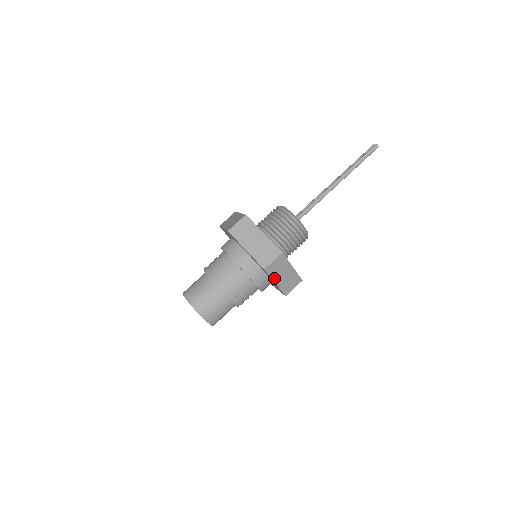
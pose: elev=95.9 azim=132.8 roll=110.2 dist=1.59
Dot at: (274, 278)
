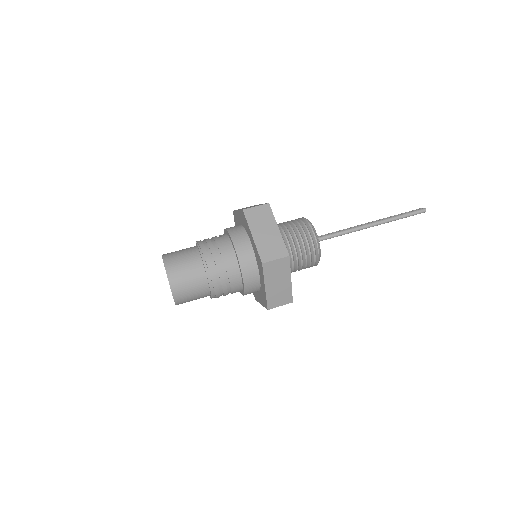
Dot at: (267, 280)
